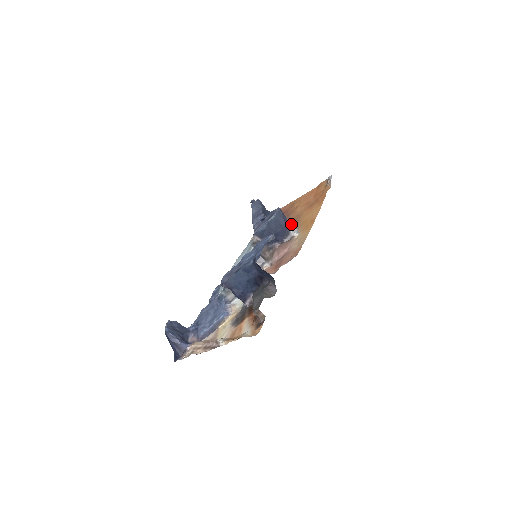
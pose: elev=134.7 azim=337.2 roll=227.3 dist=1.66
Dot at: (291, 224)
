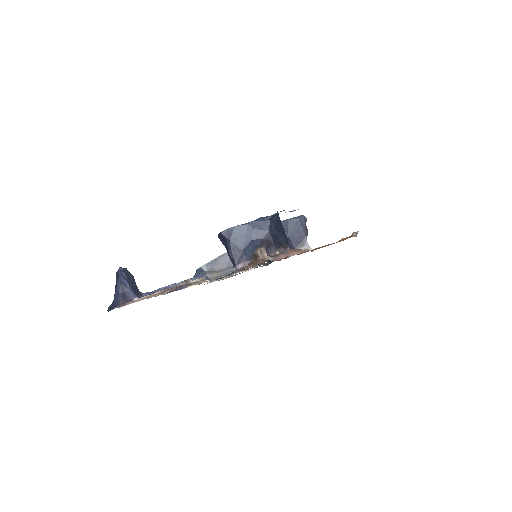
Dot at: occluded
